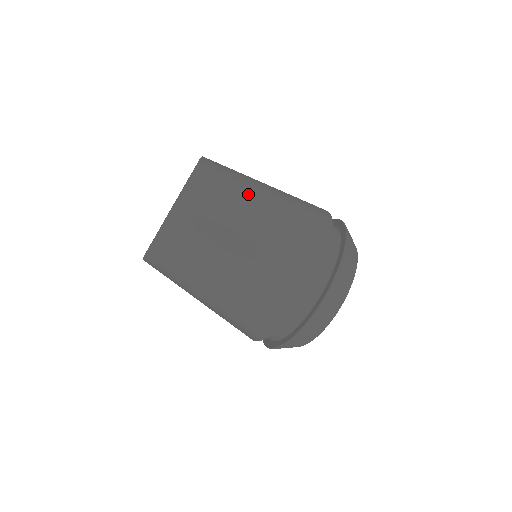
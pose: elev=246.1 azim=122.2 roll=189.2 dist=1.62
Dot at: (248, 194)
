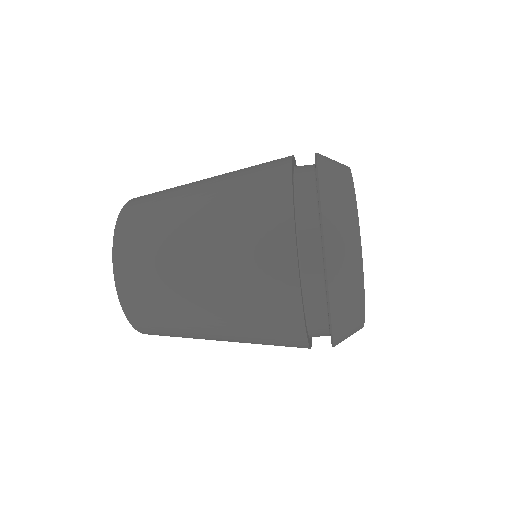
Dot at: (186, 312)
